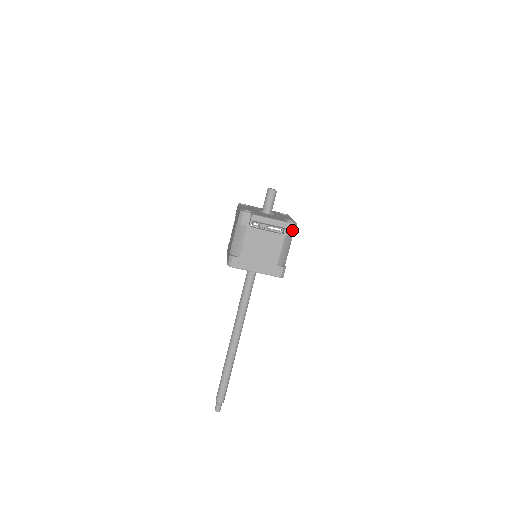
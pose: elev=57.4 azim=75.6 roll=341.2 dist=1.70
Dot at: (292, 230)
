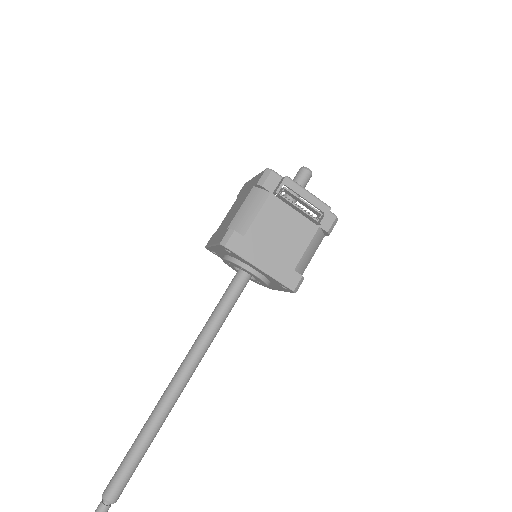
Dot at: (330, 224)
